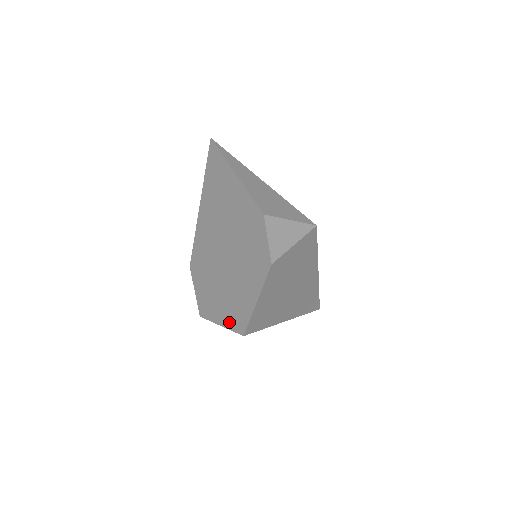
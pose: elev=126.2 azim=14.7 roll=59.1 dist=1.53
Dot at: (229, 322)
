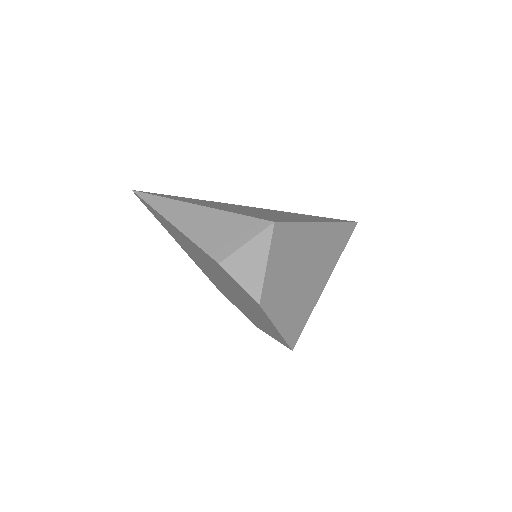
Dot at: (275, 338)
